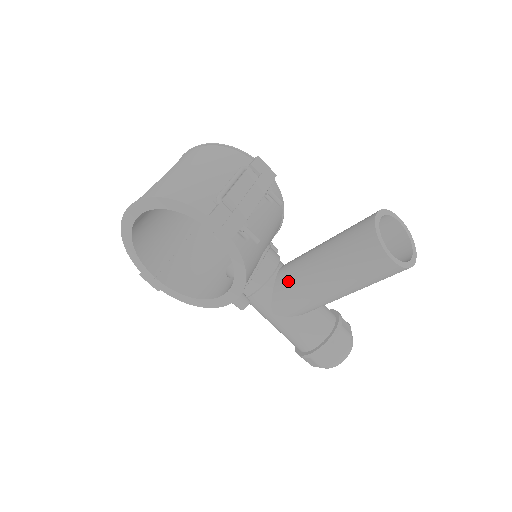
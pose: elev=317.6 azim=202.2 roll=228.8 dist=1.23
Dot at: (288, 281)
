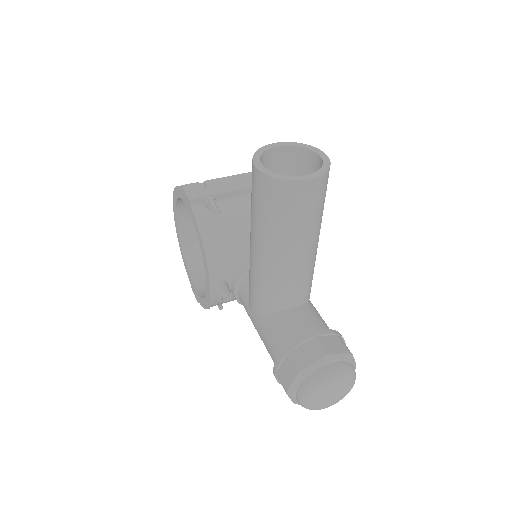
Dot at: occluded
